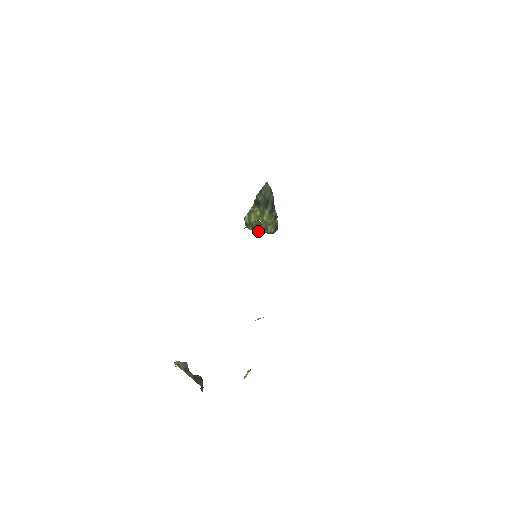
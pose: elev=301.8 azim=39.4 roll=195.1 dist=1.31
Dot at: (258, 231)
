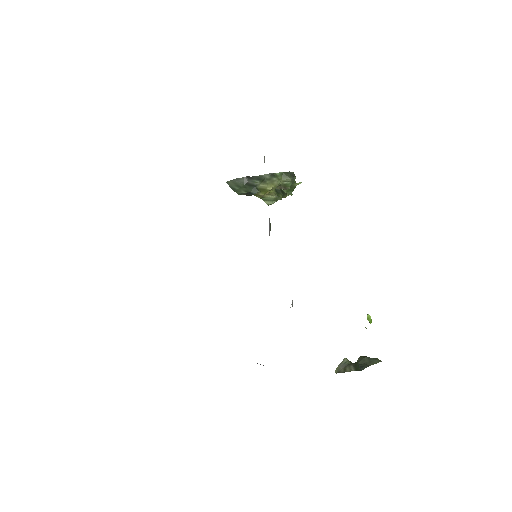
Dot at: (295, 185)
